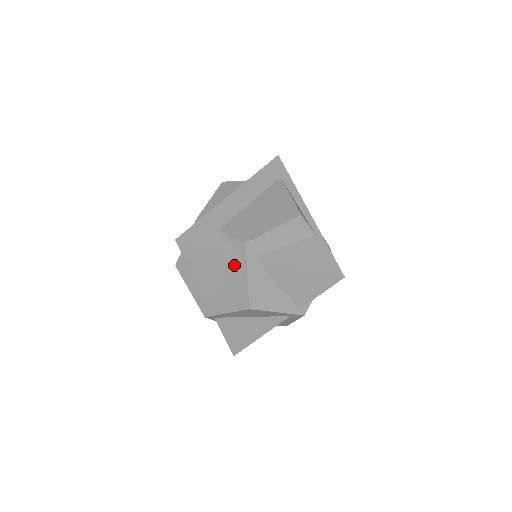
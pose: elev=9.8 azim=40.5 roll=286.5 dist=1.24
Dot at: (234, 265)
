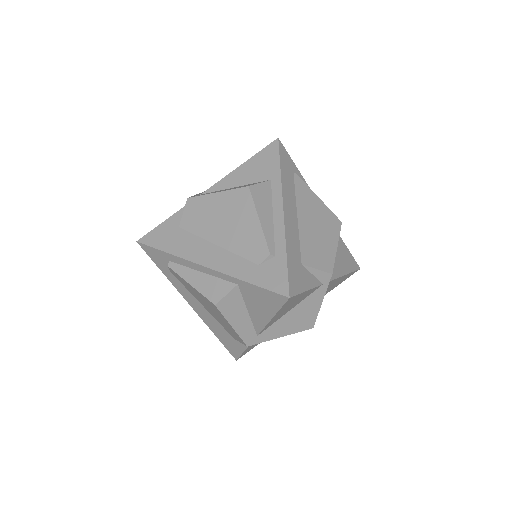
Dot at: (309, 294)
